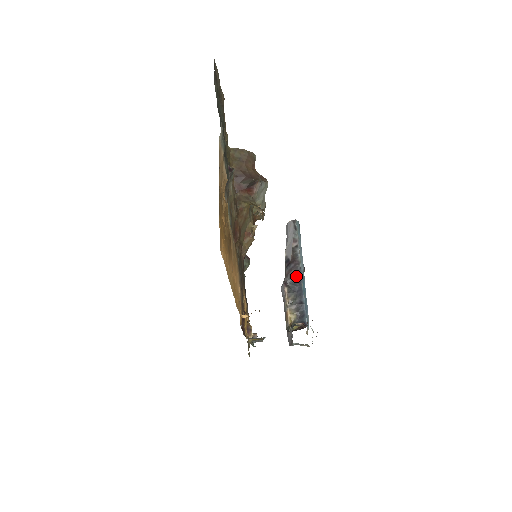
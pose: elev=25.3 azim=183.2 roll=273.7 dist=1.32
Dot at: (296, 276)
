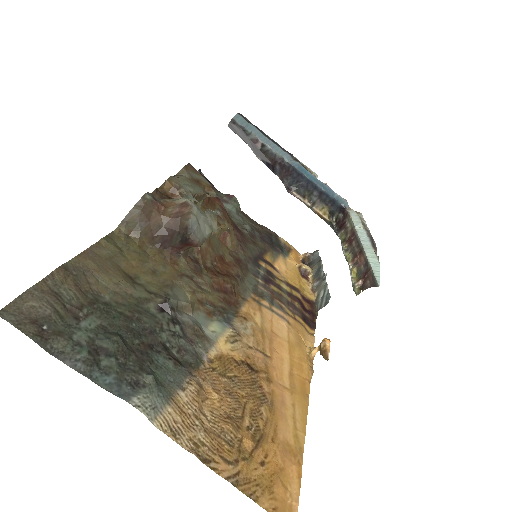
Dot at: (292, 174)
